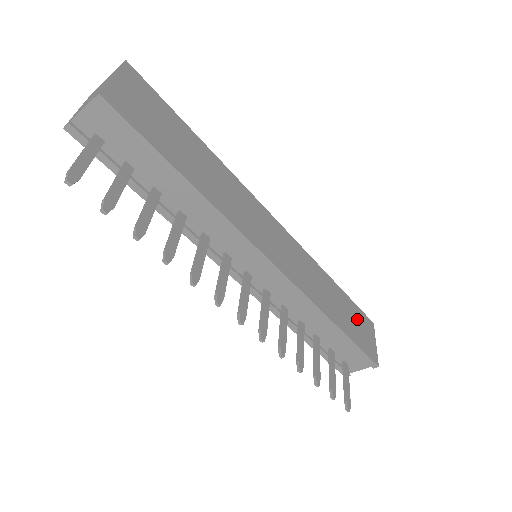
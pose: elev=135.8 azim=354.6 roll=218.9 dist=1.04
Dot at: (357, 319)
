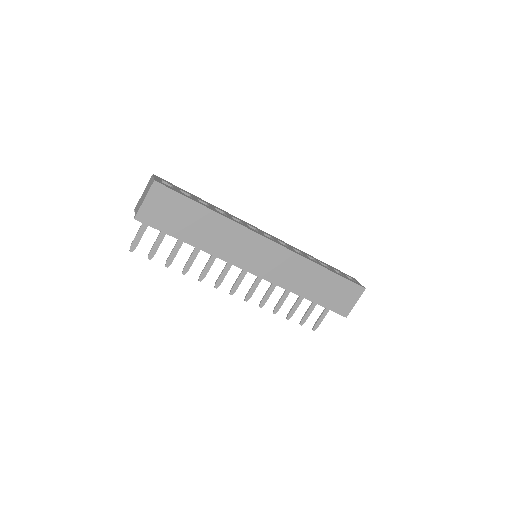
Dot at: (340, 290)
